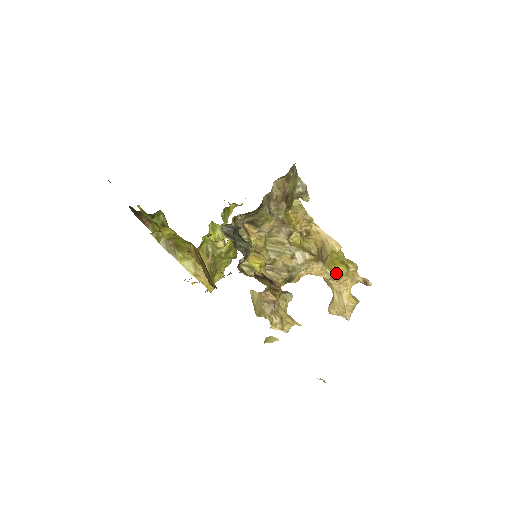
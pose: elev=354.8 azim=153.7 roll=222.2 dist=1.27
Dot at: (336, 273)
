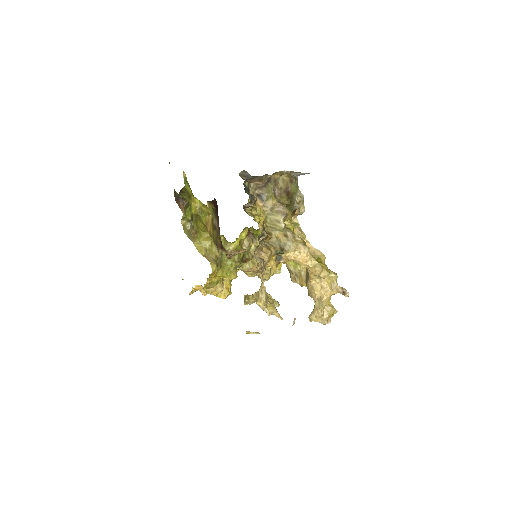
Dot at: (318, 262)
